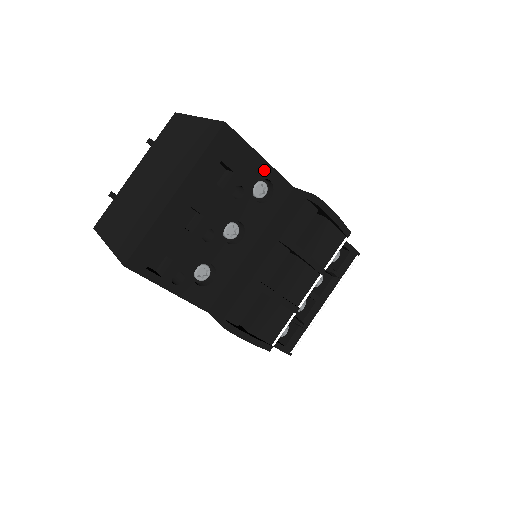
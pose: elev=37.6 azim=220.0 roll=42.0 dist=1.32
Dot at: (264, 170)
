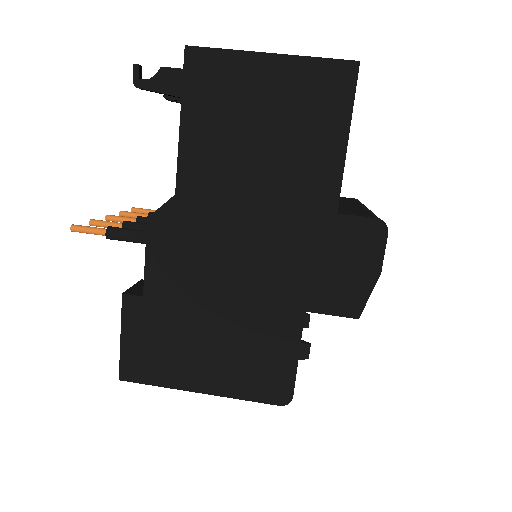
Dot at: occluded
